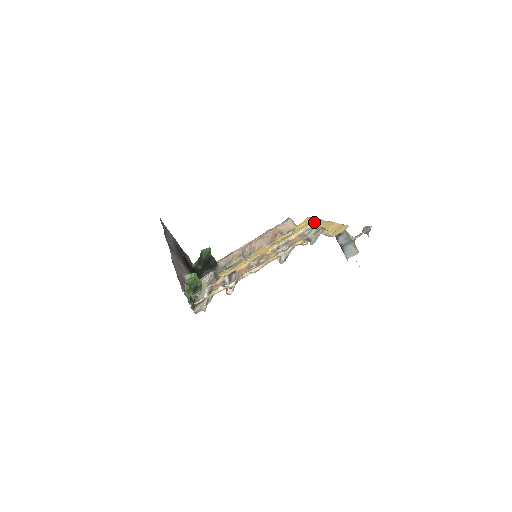
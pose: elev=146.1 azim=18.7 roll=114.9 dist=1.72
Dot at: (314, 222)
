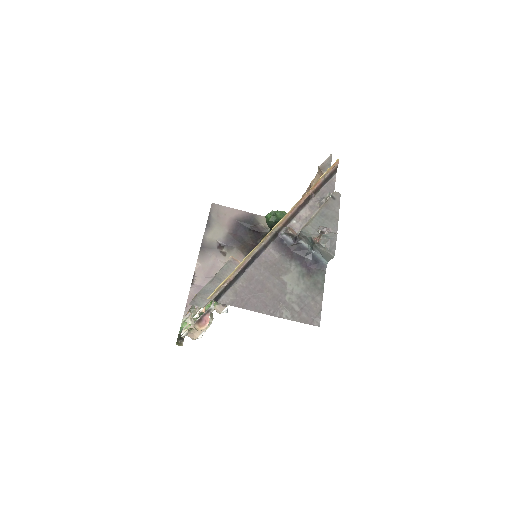
Dot at: occluded
